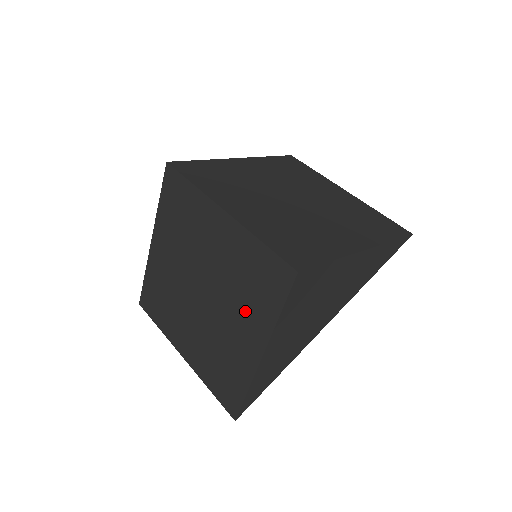
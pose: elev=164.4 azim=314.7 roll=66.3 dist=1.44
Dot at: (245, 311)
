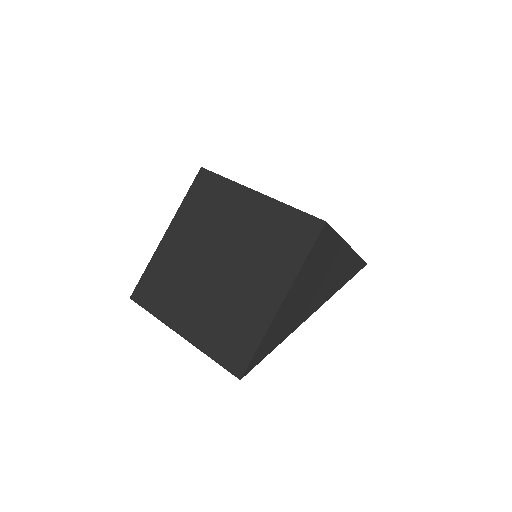
Dot at: (269, 266)
